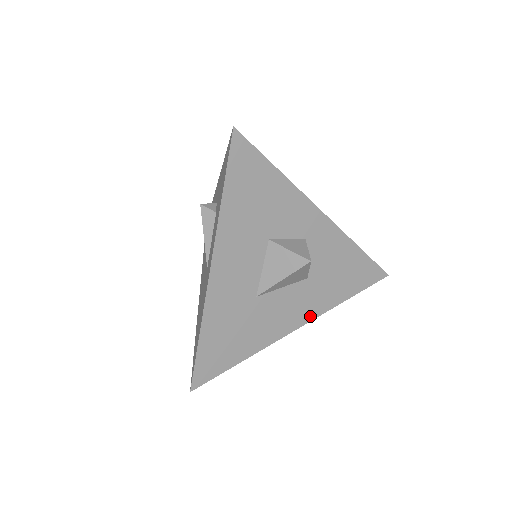
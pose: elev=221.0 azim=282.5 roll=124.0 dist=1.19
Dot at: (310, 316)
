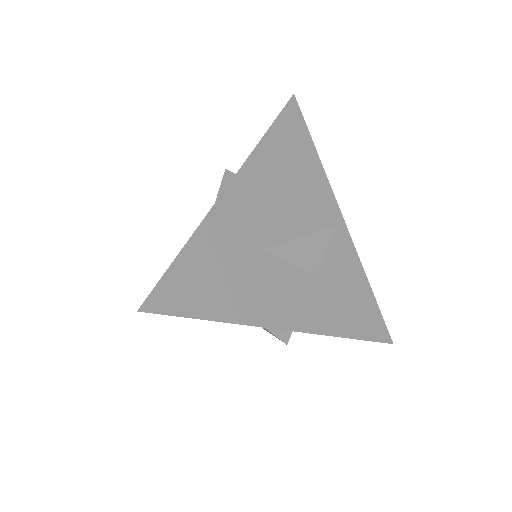
Dot at: (308, 326)
